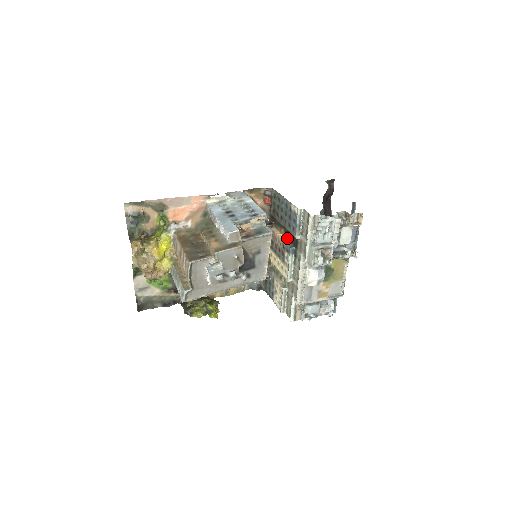
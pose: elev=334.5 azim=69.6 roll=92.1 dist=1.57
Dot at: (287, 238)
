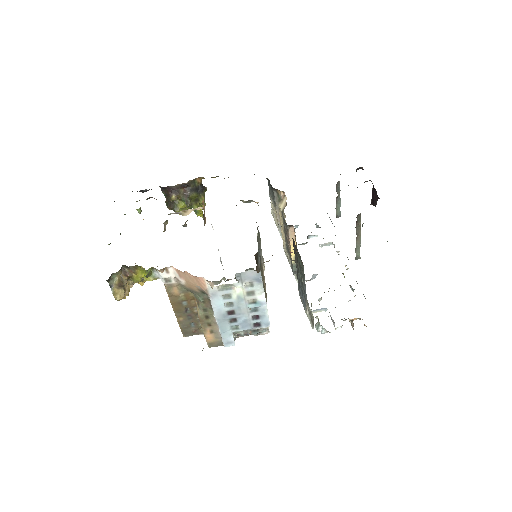
Dot at: occluded
